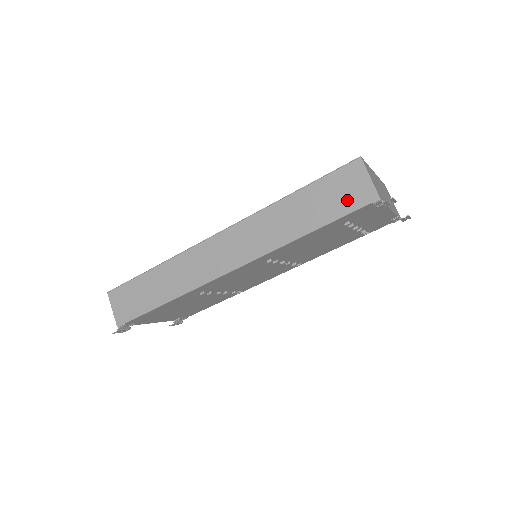
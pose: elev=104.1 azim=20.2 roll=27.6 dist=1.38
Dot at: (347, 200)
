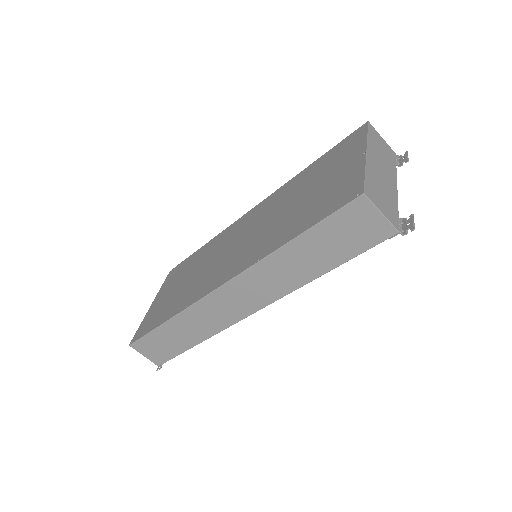
Dot at: (360, 239)
